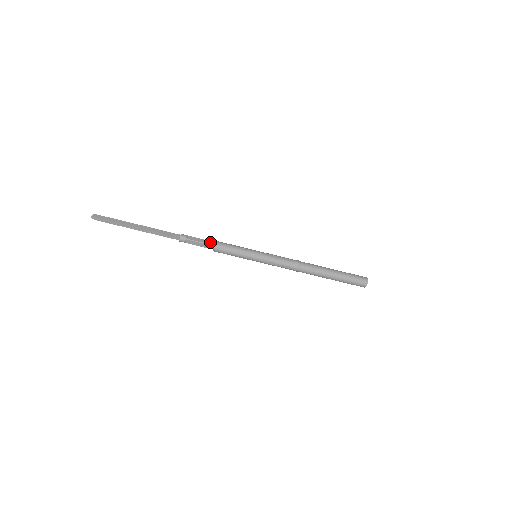
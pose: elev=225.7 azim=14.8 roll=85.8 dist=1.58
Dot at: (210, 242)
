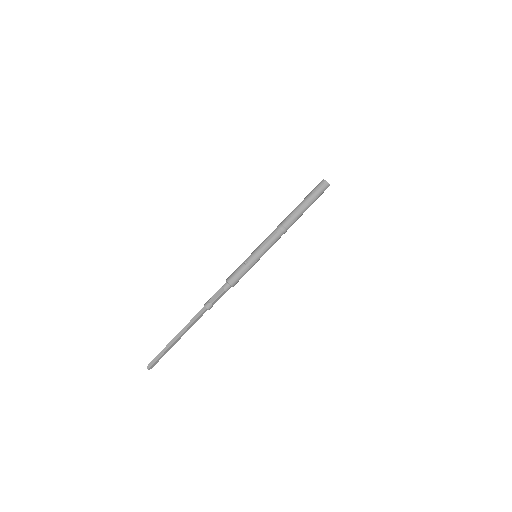
Dot at: (225, 286)
